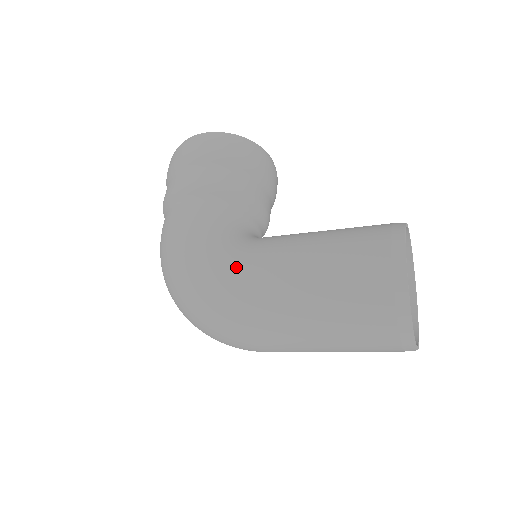
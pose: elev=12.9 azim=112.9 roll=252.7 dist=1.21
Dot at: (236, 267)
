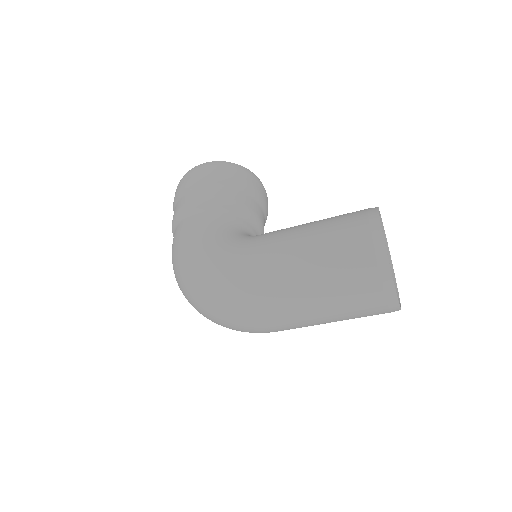
Dot at: (243, 253)
